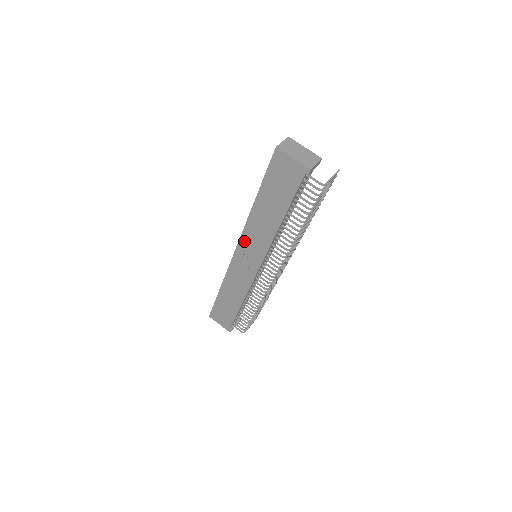
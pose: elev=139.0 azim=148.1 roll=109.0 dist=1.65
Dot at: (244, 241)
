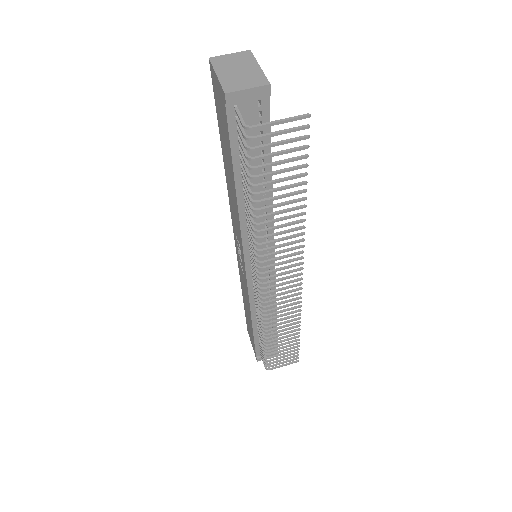
Dot at: occluded
